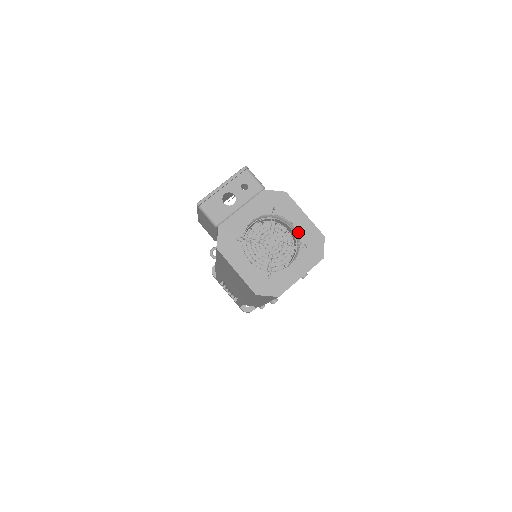
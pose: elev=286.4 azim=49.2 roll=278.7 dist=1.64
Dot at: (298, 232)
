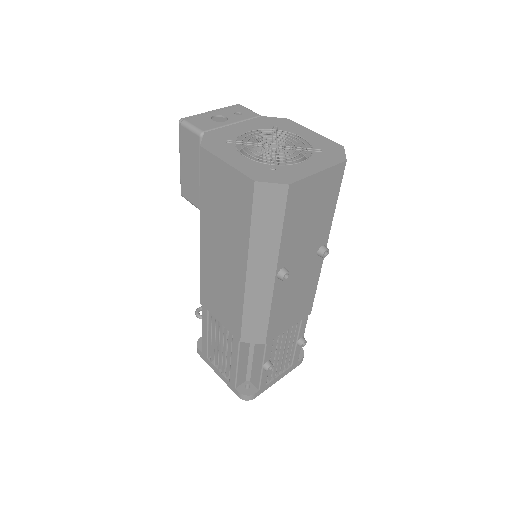
Dot at: (308, 142)
